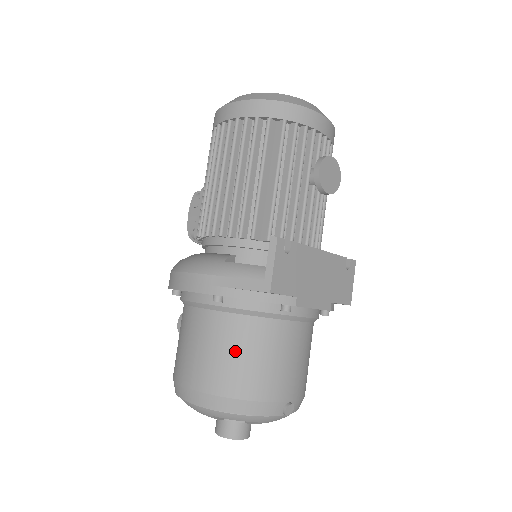
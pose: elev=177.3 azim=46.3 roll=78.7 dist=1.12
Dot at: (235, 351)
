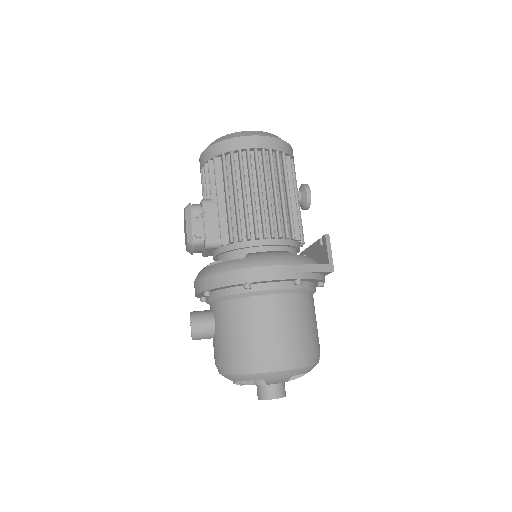
Dot at: (307, 320)
